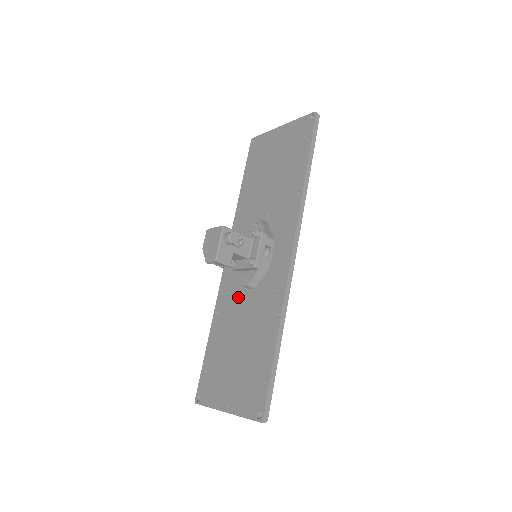
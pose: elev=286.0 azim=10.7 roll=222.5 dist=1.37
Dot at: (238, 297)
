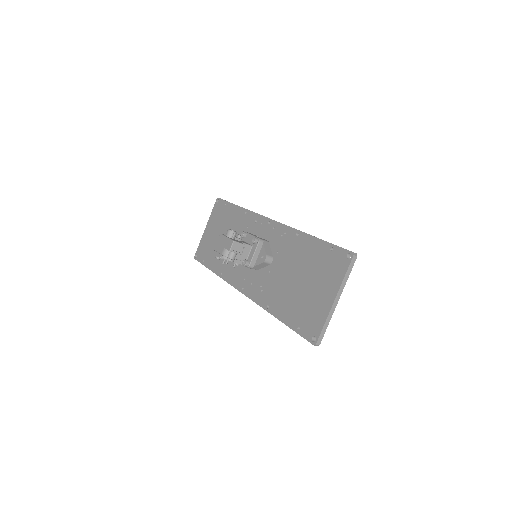
Dot at: (269, 278)
